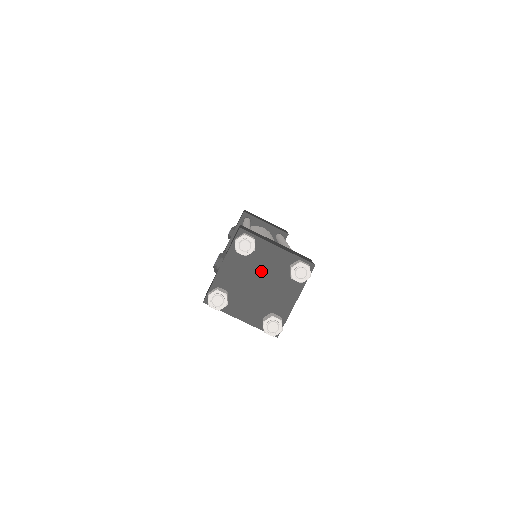
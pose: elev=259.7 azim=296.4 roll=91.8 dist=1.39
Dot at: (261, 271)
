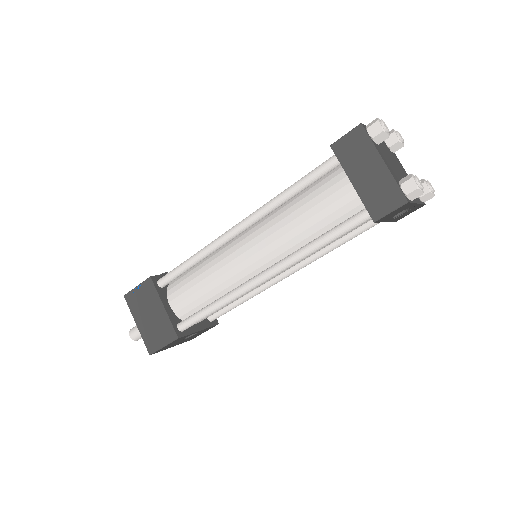
Dot at: (397, 164)
